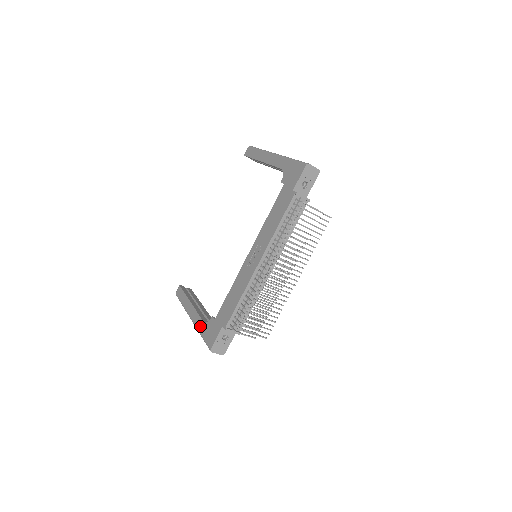
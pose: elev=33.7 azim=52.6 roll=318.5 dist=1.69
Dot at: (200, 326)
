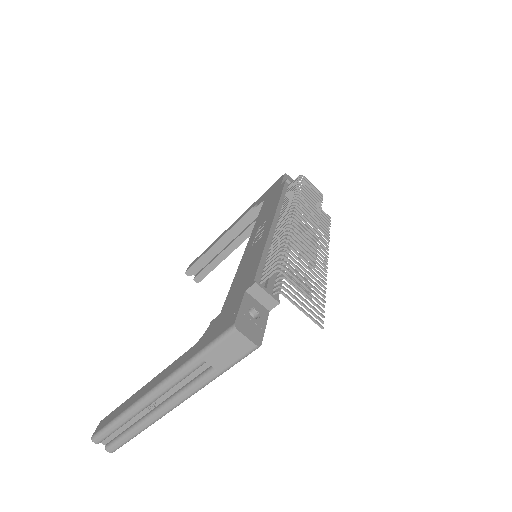
Dot at: (186, 356)
